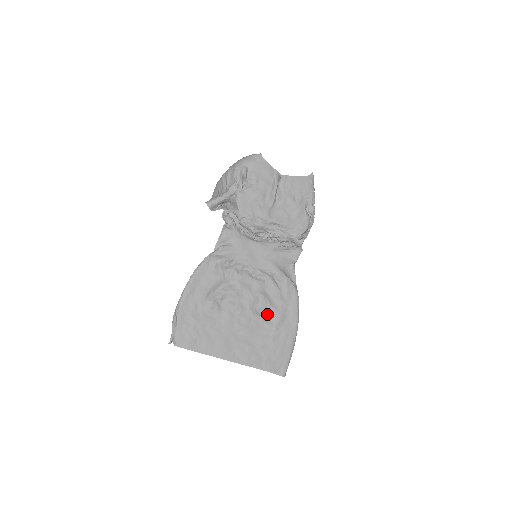
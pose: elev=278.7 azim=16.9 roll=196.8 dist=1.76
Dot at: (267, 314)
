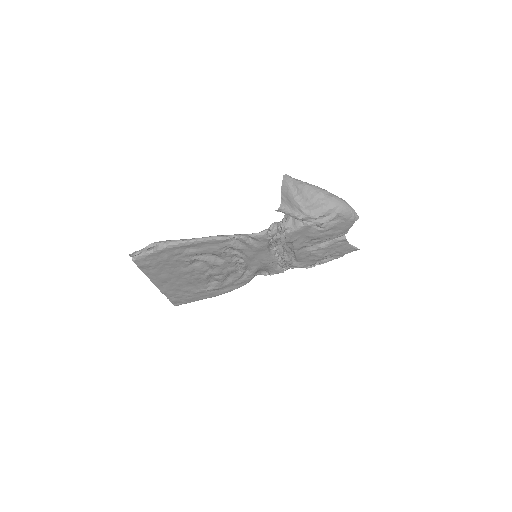
Dot at: (213, 281)
